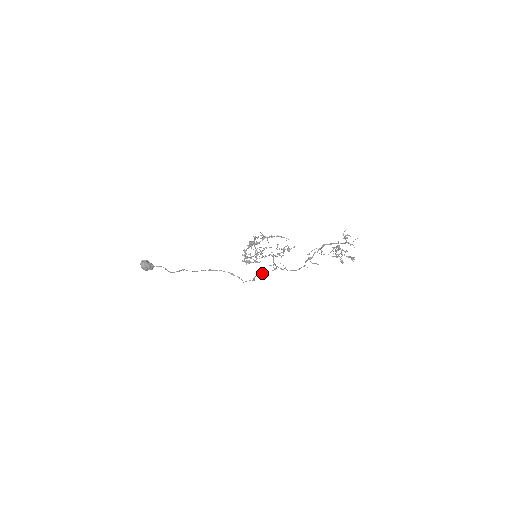
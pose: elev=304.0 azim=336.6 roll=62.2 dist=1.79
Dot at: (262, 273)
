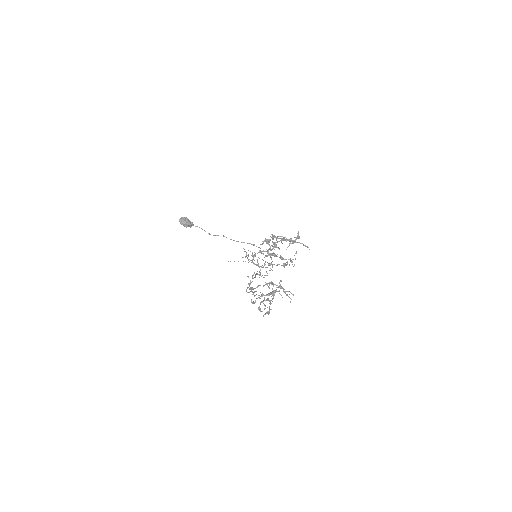
Dot at: (260, 274)
